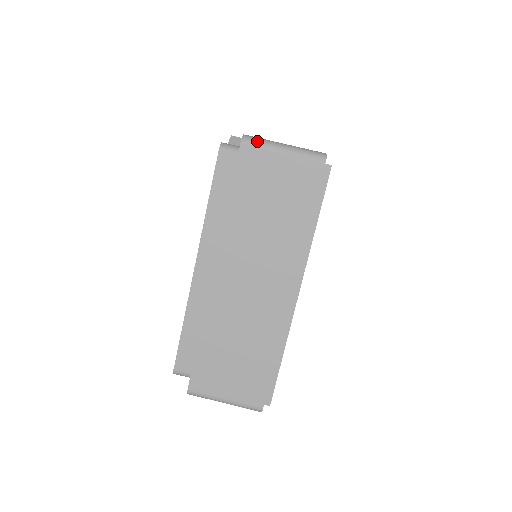
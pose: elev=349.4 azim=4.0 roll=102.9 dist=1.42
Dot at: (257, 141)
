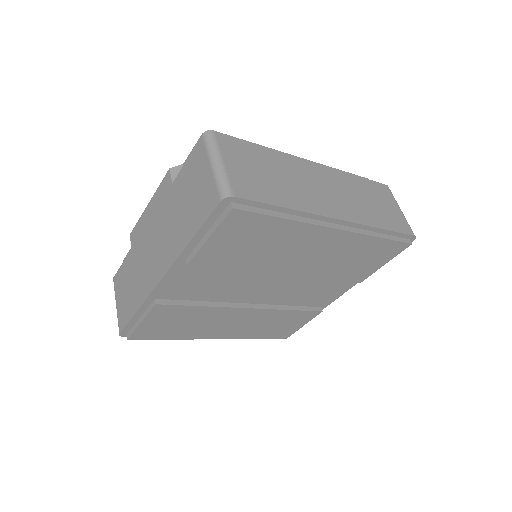
Dot at: occluded
